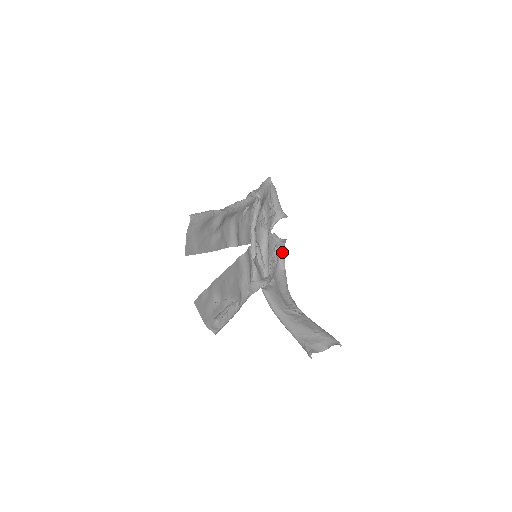
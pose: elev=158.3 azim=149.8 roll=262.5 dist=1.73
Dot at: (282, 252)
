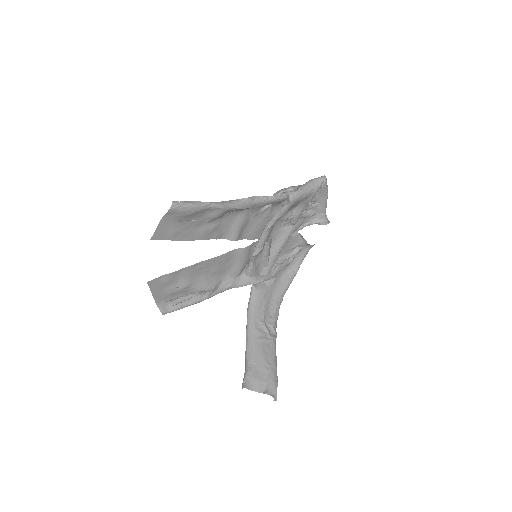
Dot at: (304, 253)
